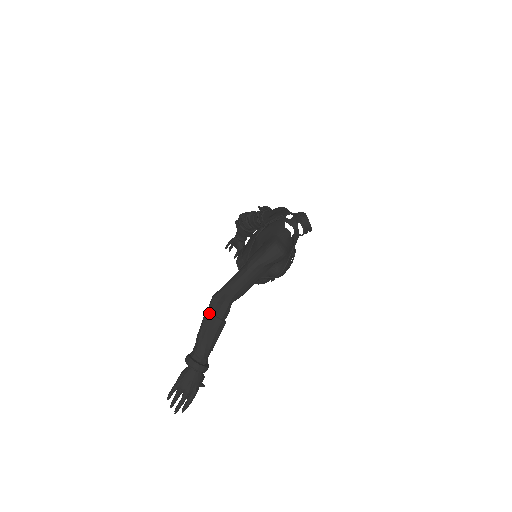
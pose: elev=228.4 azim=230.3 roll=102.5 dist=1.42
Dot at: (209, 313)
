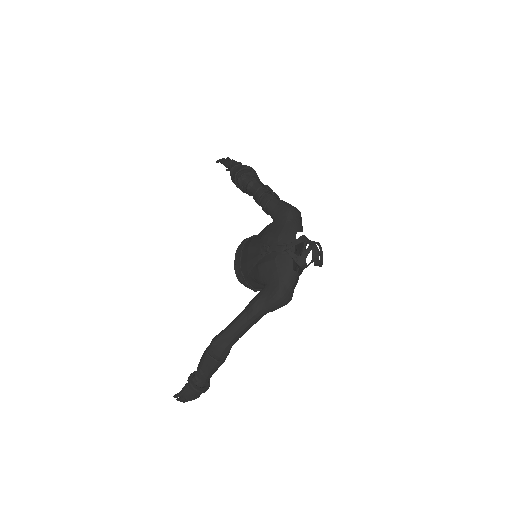
Dot at: (209, 357)
